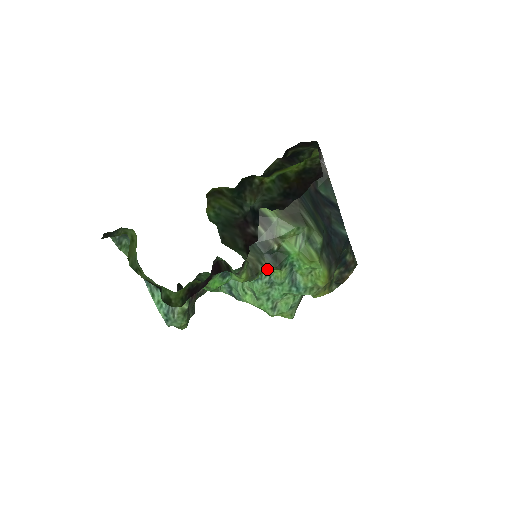
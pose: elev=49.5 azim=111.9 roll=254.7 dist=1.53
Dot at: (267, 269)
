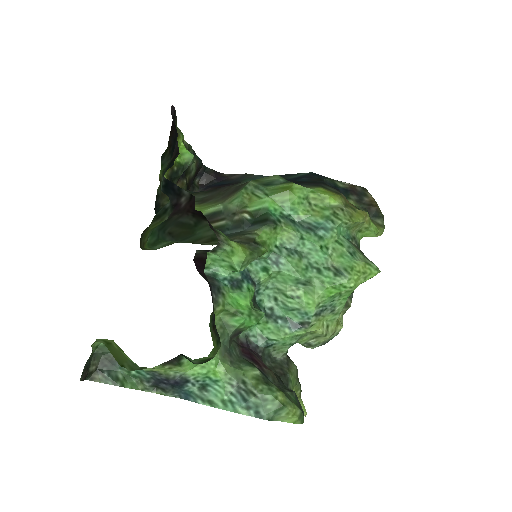
Dot at: (265, 237)
